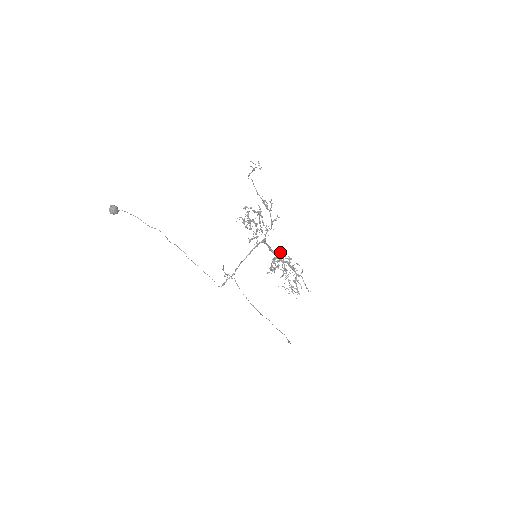
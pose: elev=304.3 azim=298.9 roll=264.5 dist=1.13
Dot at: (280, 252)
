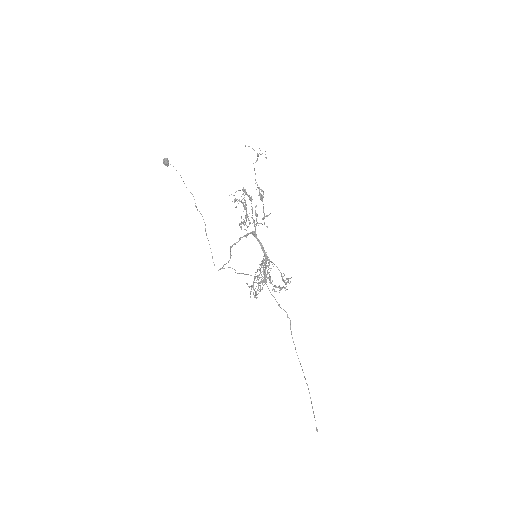
Dot at: occluded
